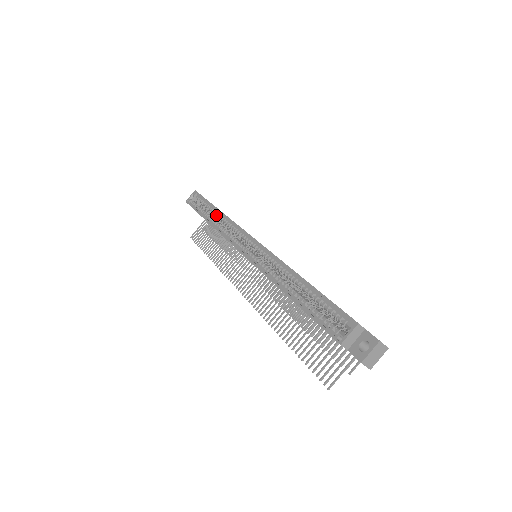
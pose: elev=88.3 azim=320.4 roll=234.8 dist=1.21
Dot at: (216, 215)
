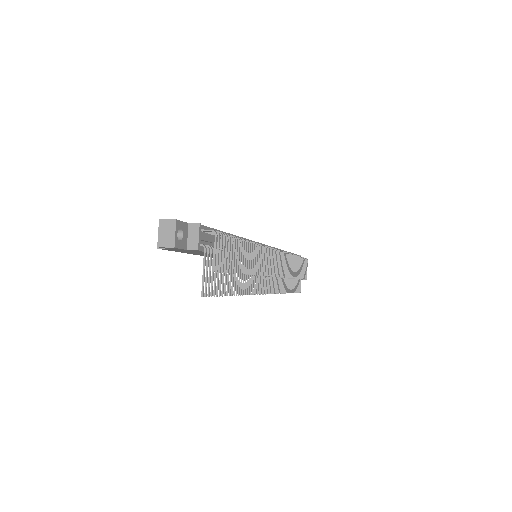
Dot at: occluded
